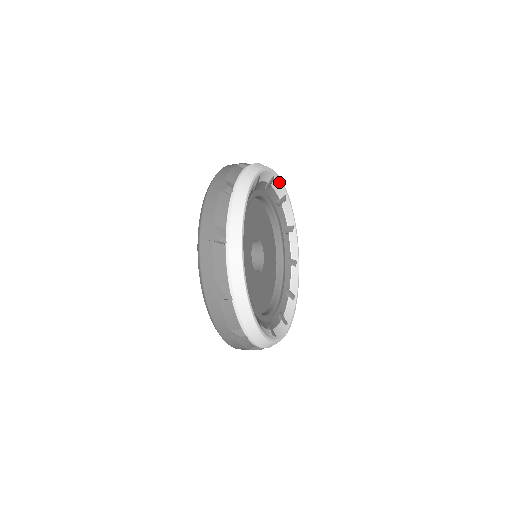
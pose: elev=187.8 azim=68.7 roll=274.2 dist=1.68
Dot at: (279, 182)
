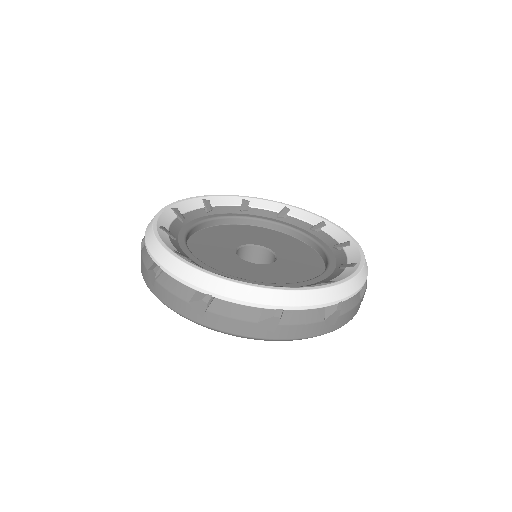
Dot at: (220, 198)
